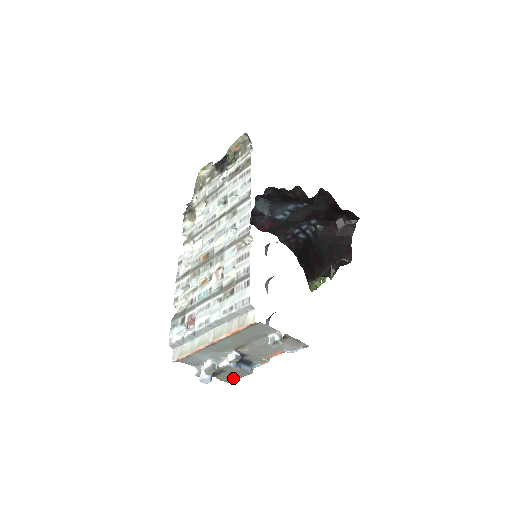
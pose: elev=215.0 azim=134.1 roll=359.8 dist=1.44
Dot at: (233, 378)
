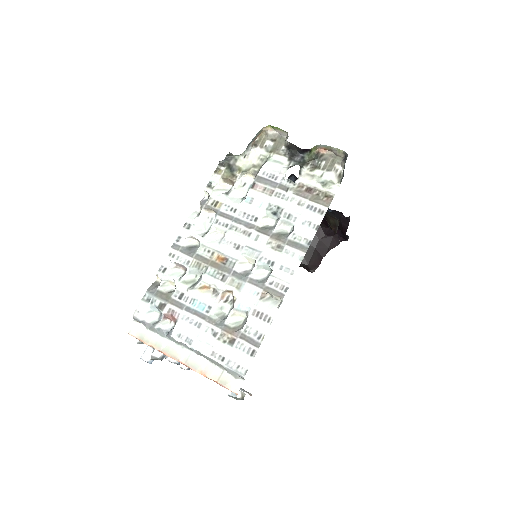
Dot at: occluded
